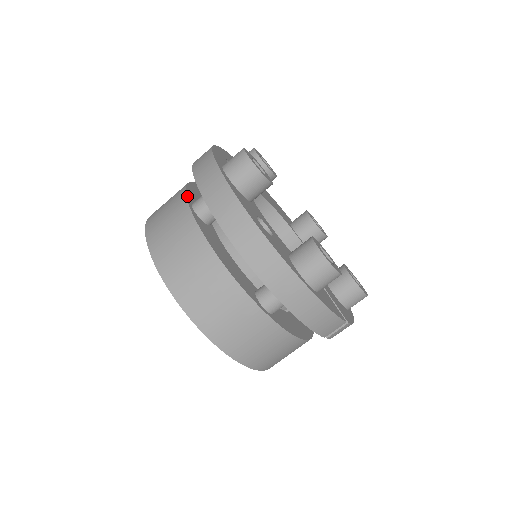
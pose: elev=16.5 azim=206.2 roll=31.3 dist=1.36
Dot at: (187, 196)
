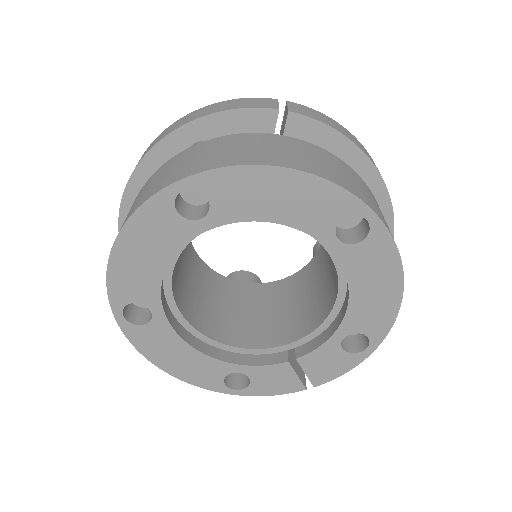
Dot at: occluded
